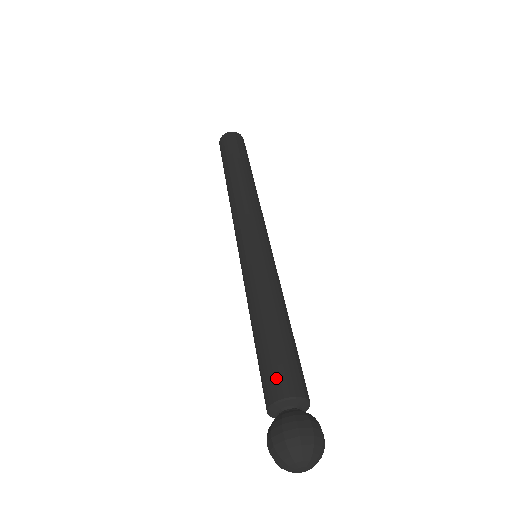
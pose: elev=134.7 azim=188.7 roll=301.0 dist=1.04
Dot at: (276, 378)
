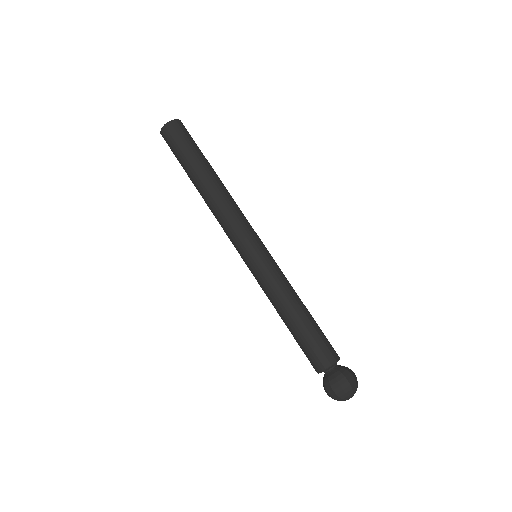
Dot at: (310, 360)
